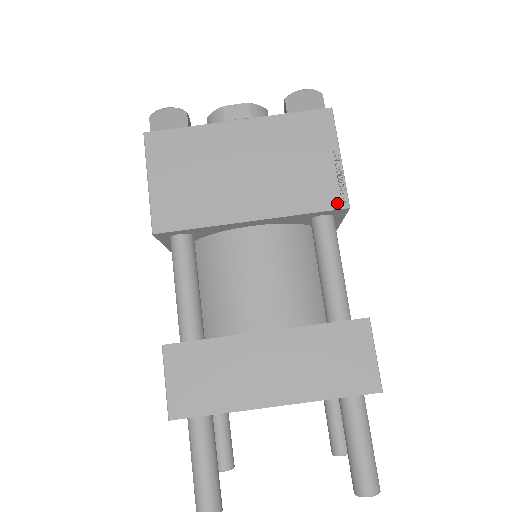
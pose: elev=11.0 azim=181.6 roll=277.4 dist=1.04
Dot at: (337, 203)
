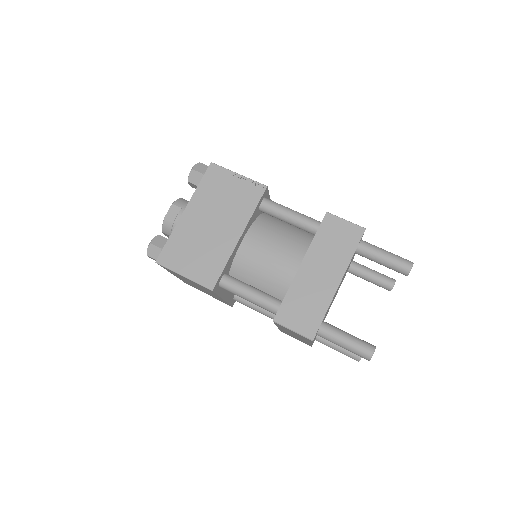
Dot at: (261, 191)
